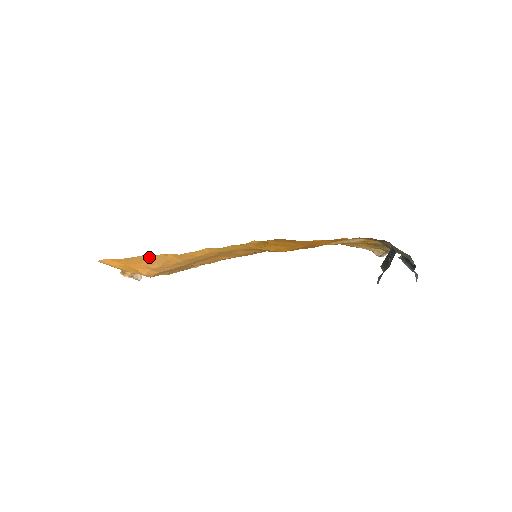
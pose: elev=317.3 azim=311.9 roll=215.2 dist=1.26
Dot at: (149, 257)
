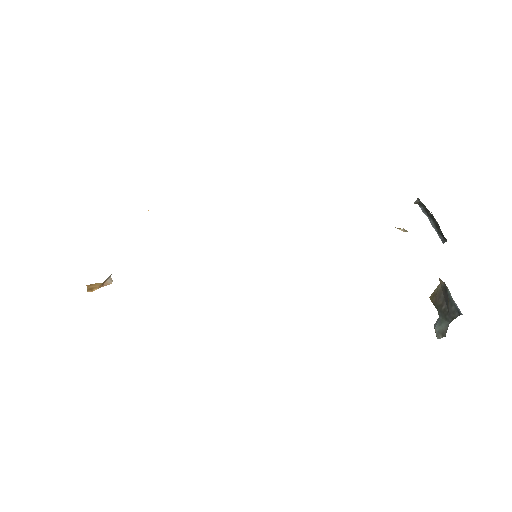
Dot at: occluded
